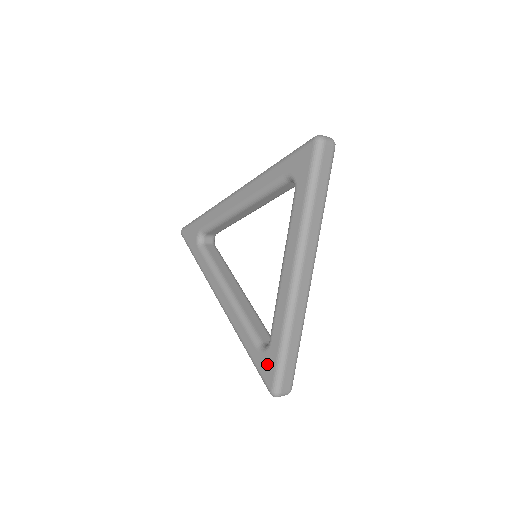
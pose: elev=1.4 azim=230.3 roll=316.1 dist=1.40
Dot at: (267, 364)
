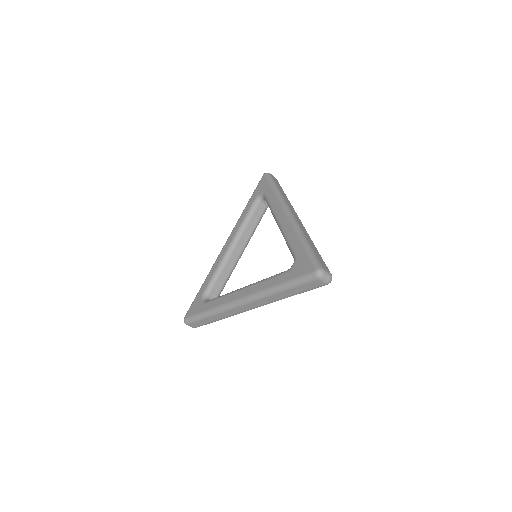
Dot at: (300, 264)
